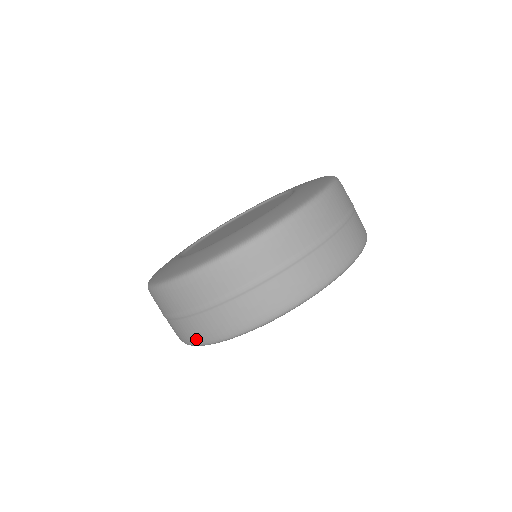
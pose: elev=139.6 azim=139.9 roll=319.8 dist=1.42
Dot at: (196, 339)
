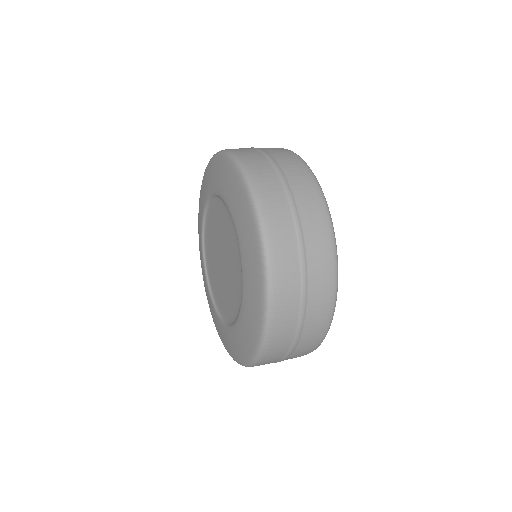
Dot at: occluded
